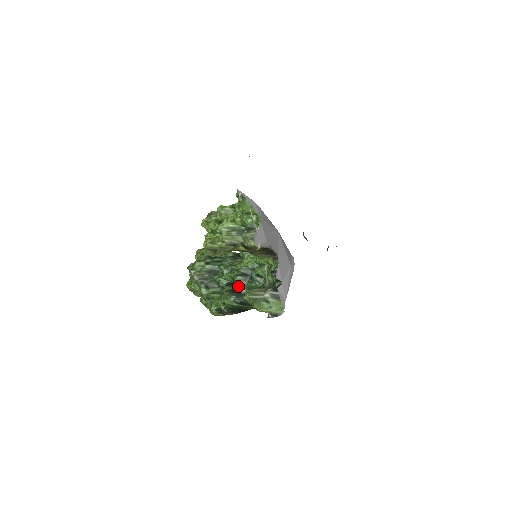
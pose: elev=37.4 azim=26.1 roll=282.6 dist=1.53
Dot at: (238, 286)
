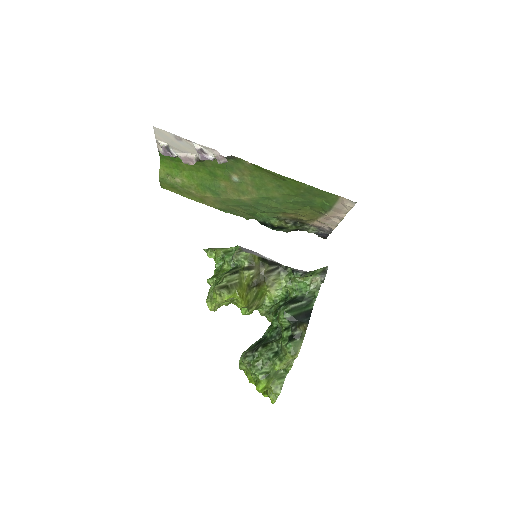
Dot at: occluded
